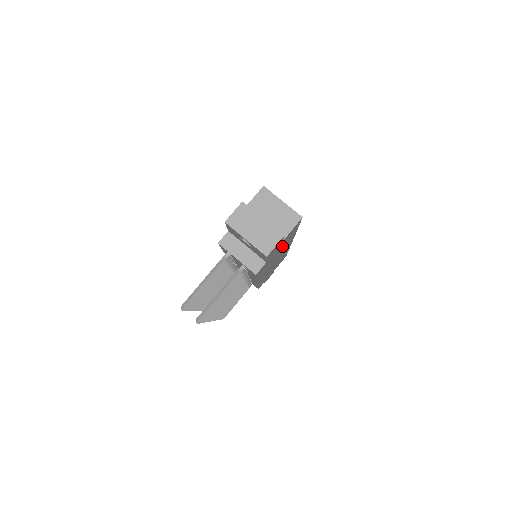
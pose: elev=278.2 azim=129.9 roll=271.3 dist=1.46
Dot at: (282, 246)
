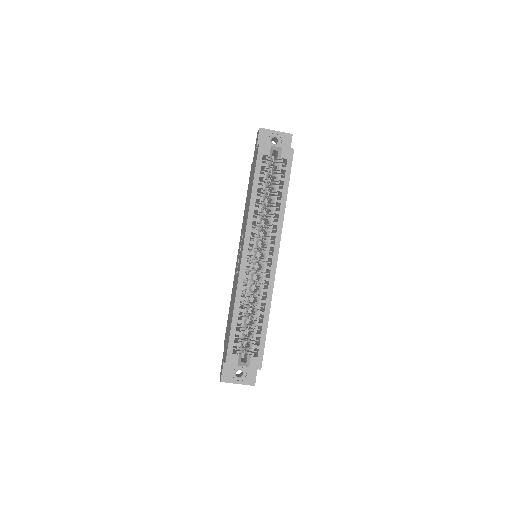
Dot at: occluded
